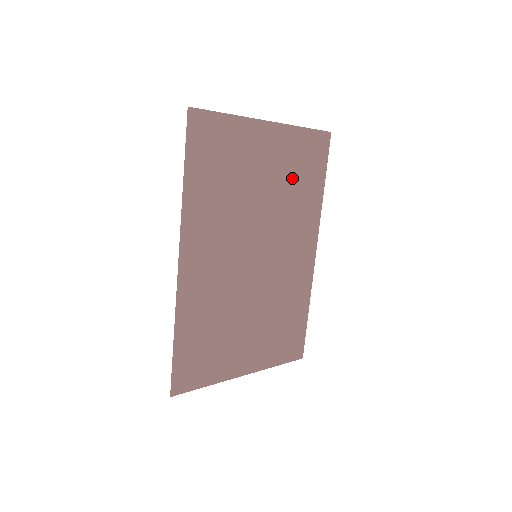
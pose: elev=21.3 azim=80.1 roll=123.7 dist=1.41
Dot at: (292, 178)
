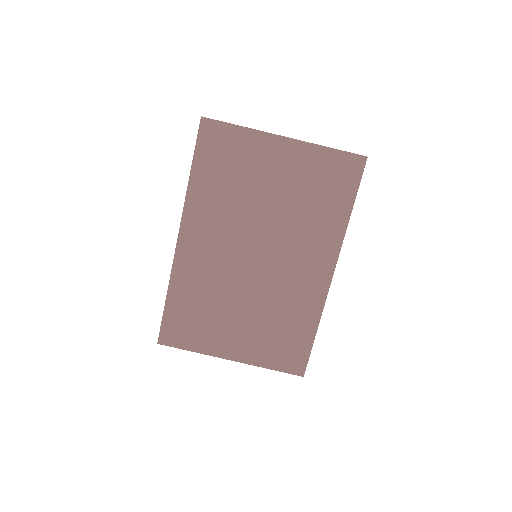
Dot at: (308, 194)
